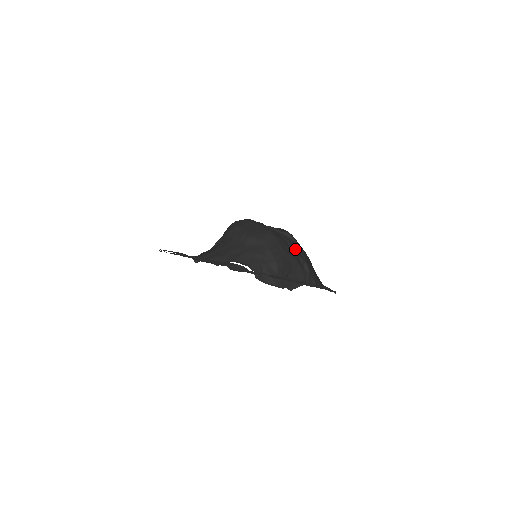
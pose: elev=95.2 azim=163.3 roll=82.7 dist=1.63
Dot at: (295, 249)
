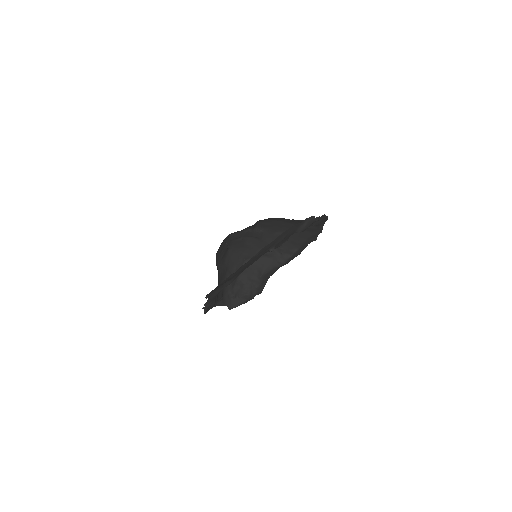
Dot at: (257, 246)
